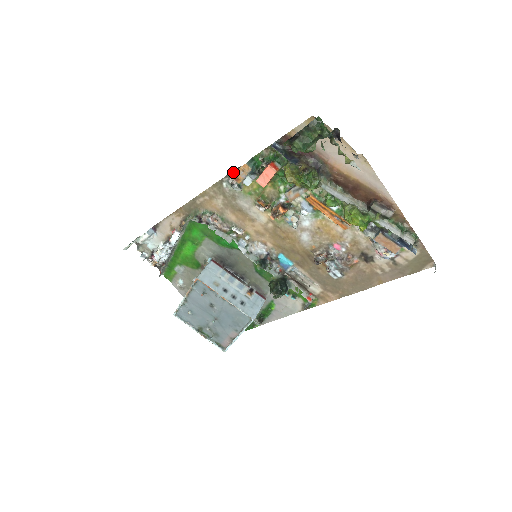
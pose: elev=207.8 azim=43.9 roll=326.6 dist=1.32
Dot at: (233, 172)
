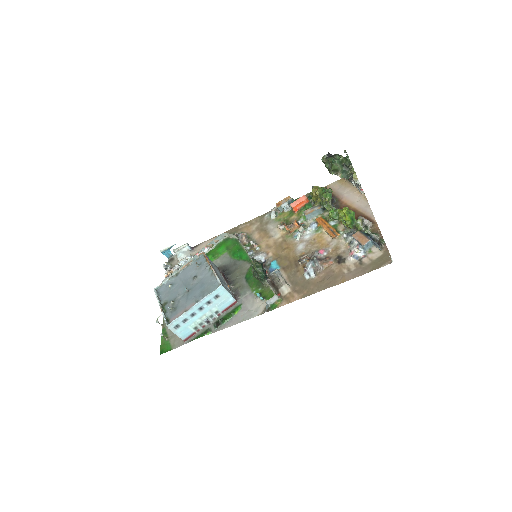
Dot at: occluded
